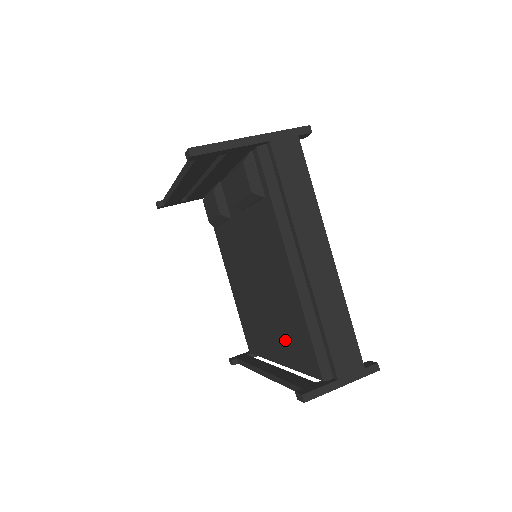
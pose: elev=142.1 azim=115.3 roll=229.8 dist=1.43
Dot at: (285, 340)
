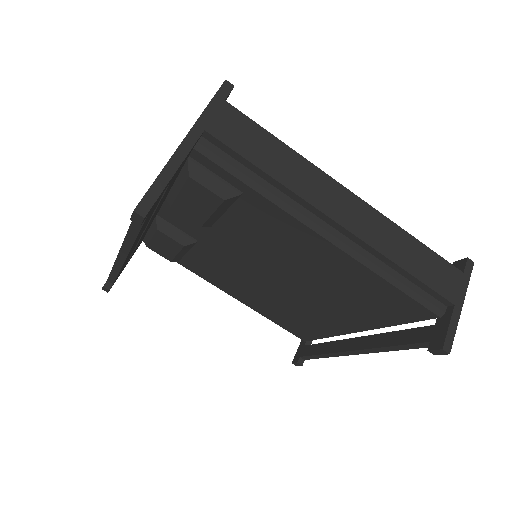
Dot at: (356, 309)
